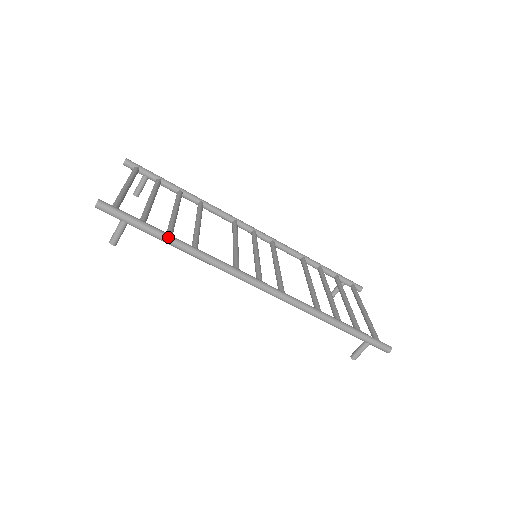
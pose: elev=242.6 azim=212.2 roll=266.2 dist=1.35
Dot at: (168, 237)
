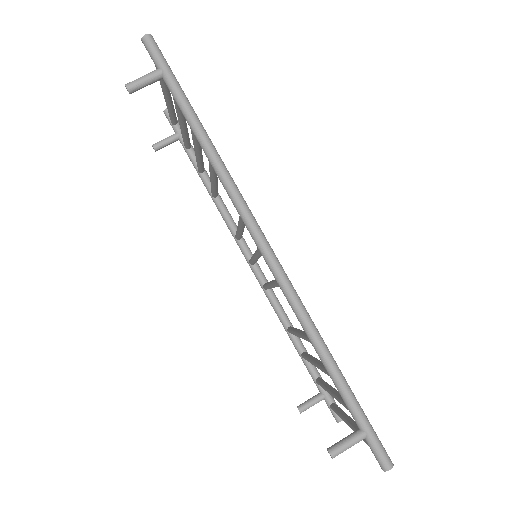
Dot at: (196, 116)
